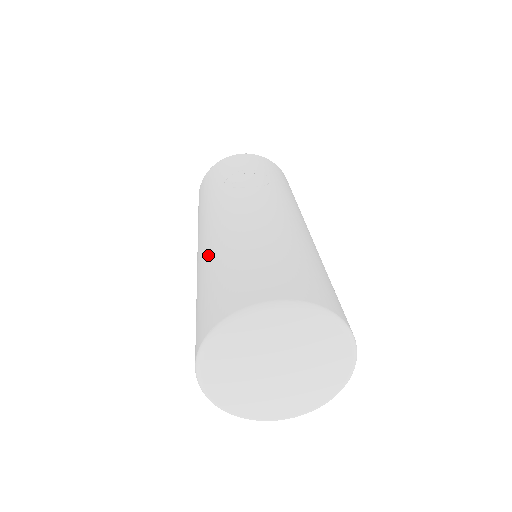
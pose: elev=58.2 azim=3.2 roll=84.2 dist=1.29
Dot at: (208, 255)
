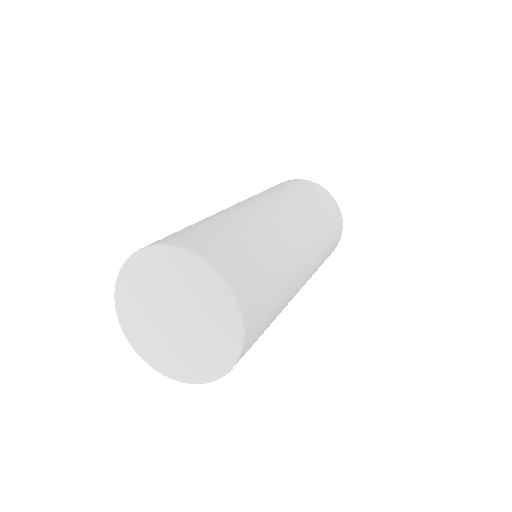
Dot at: occluded
